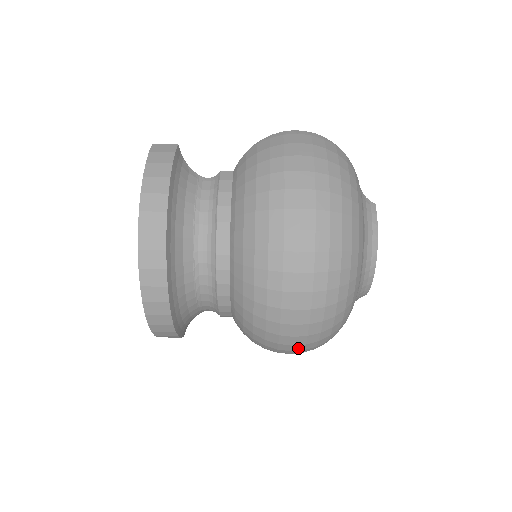
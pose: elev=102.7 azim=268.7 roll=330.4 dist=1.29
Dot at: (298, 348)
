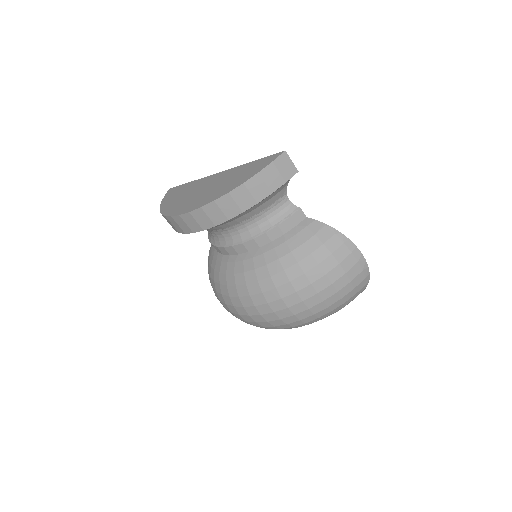
Dot at: occluded
